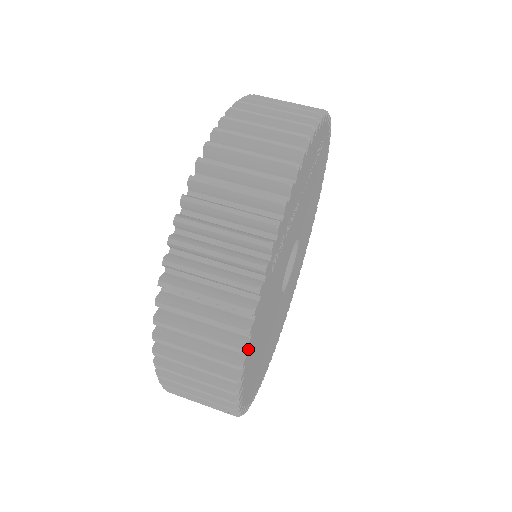
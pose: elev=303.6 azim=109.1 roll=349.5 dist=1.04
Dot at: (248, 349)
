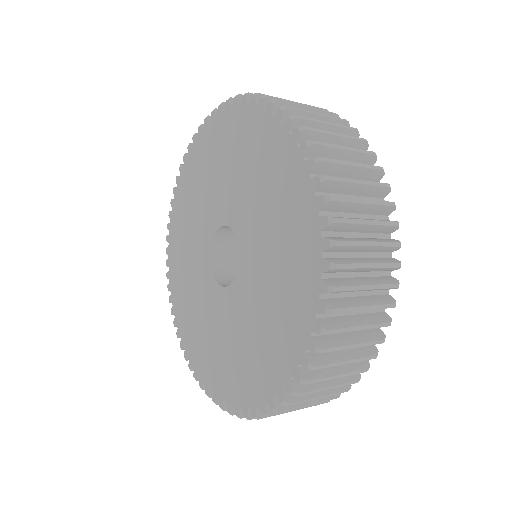
Dot at: occluded
